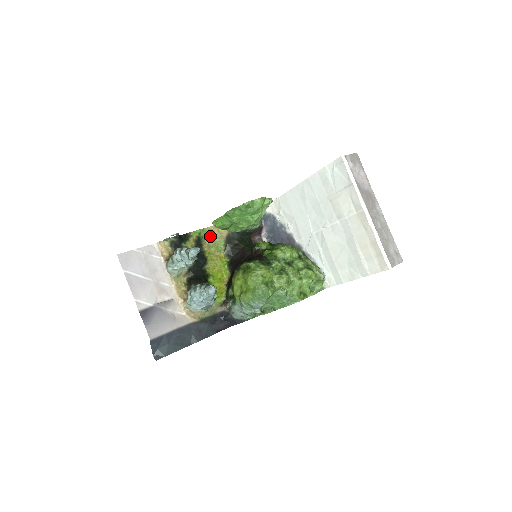
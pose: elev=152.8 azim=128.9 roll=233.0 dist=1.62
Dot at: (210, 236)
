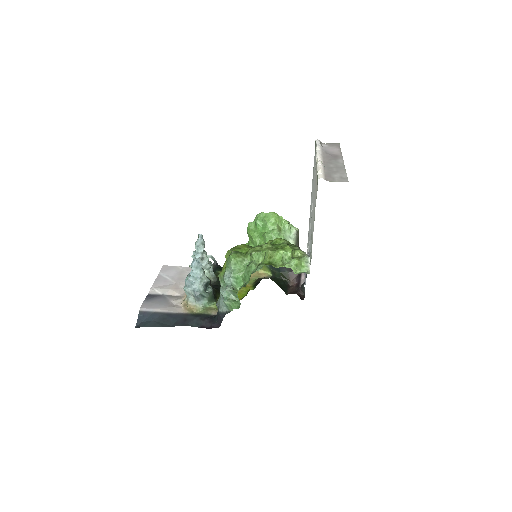
Dot at: occluded
